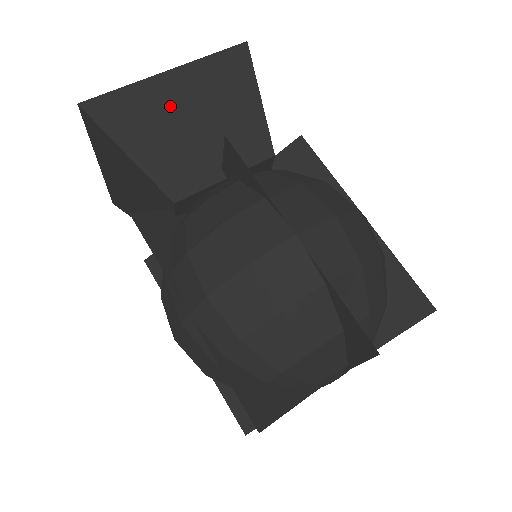
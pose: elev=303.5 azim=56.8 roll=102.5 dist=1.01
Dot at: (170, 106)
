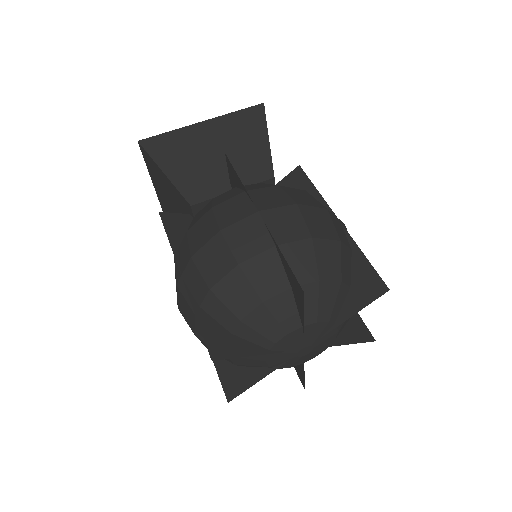
Dot at: (200, 143)
